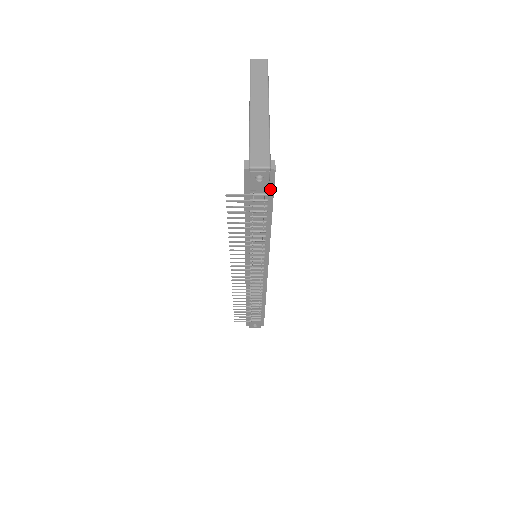
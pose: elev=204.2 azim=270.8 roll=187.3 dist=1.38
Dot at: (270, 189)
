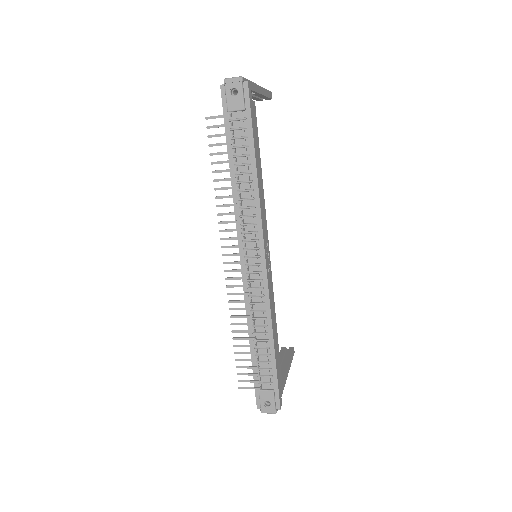
Dot at: (247, 111)
